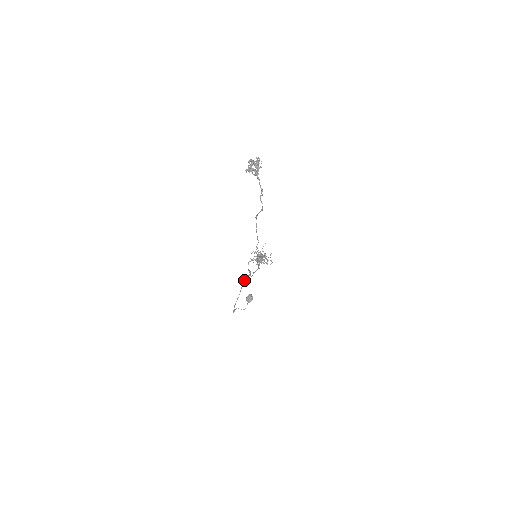
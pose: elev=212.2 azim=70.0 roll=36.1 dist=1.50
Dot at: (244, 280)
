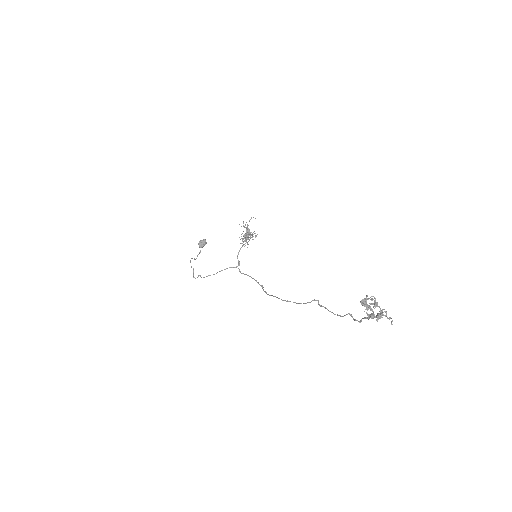
Dot at: (229, 267)
